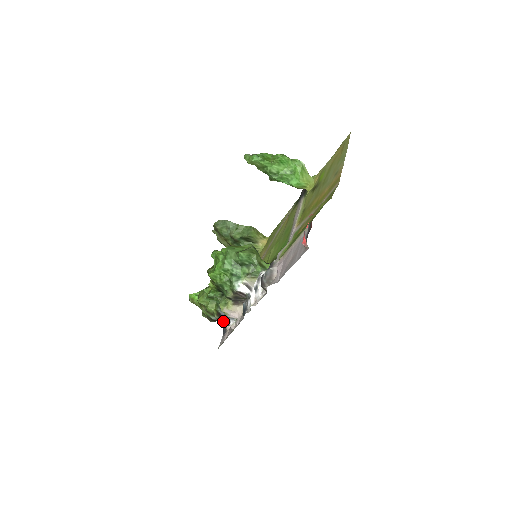
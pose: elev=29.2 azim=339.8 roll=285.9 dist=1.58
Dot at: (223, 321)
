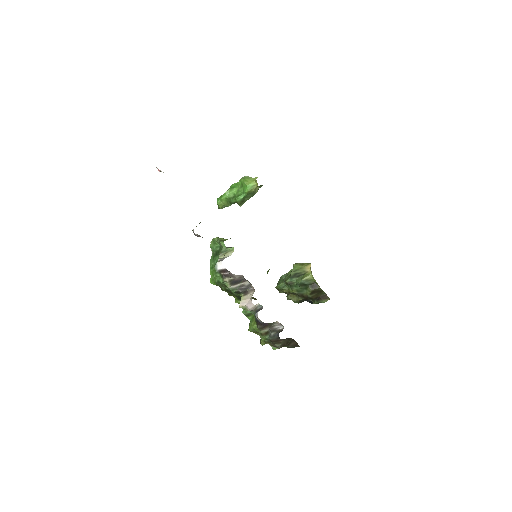
Dot at: (278, 335)
